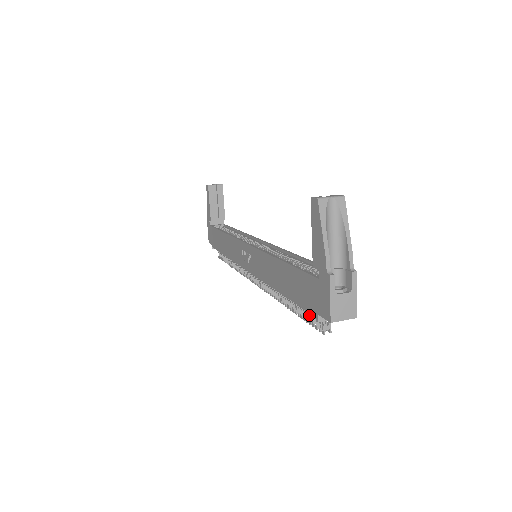
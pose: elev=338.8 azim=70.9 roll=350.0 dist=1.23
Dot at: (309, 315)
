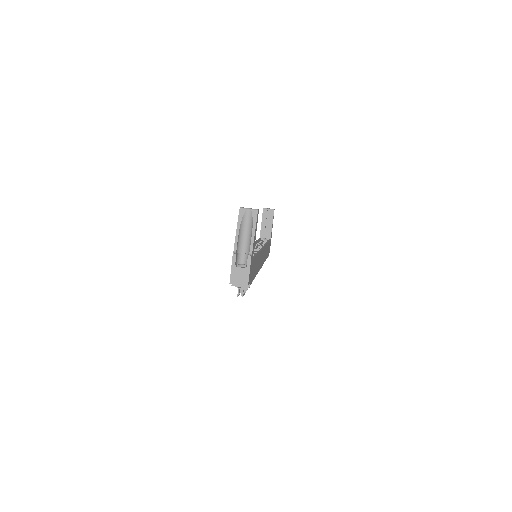
Dot at: occluded
